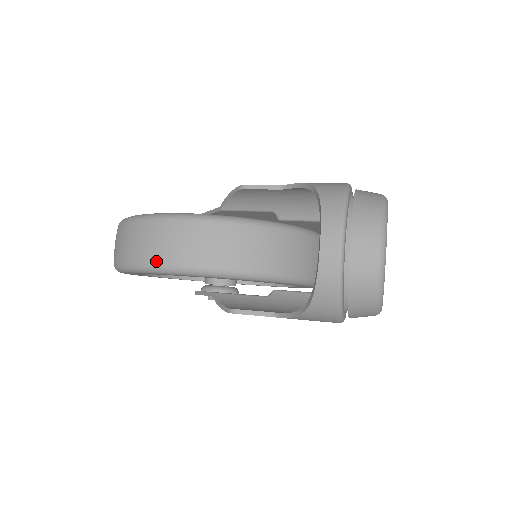
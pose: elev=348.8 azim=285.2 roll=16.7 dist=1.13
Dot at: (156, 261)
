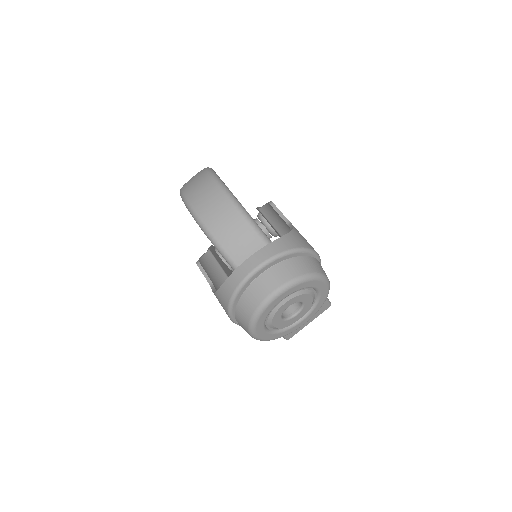
Dot at: (190, 199)
